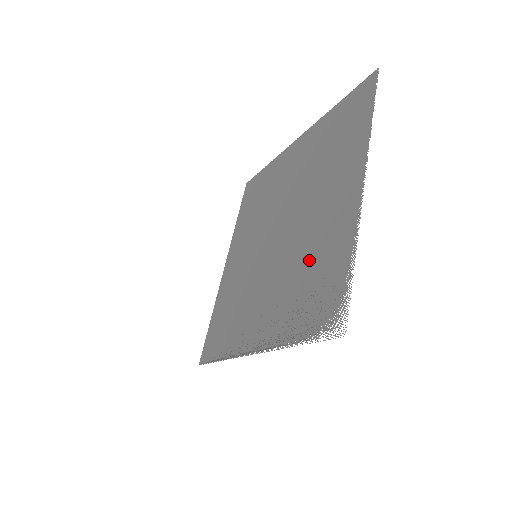
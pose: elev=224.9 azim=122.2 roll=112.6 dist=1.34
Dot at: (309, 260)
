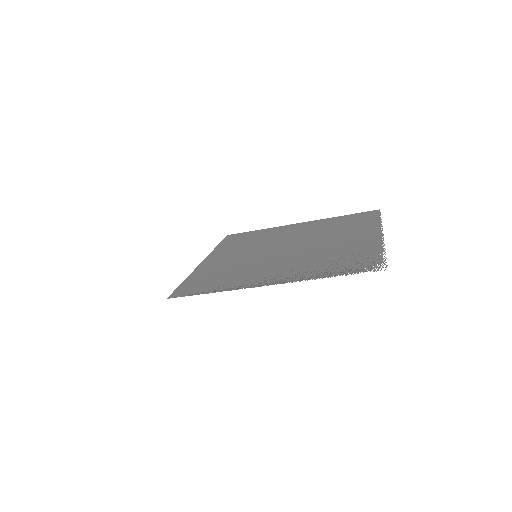
Dot at: (334, 253)
